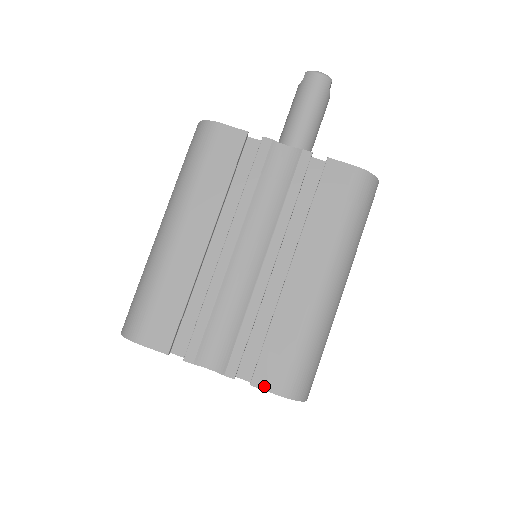
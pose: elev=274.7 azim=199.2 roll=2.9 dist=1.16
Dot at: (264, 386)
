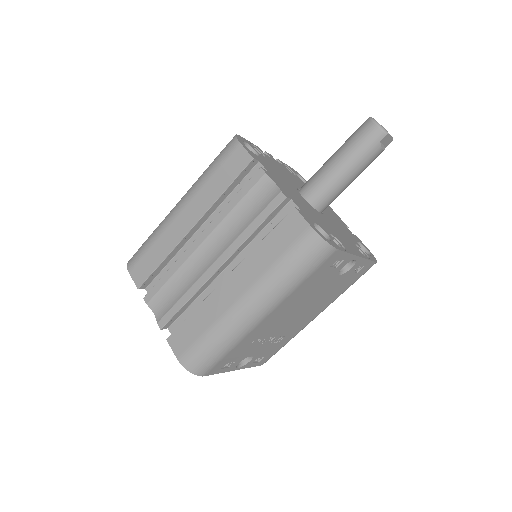
Dot at: (173, 346)
